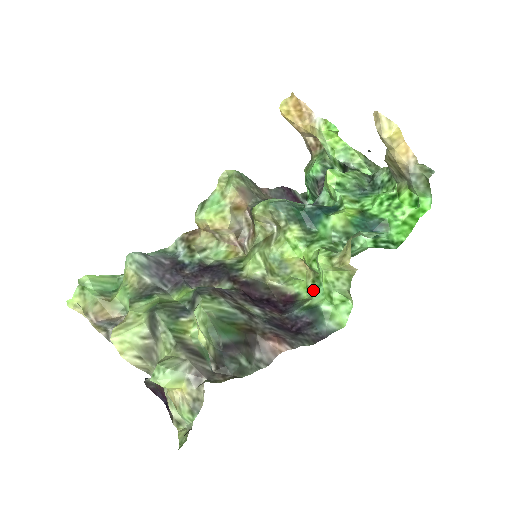
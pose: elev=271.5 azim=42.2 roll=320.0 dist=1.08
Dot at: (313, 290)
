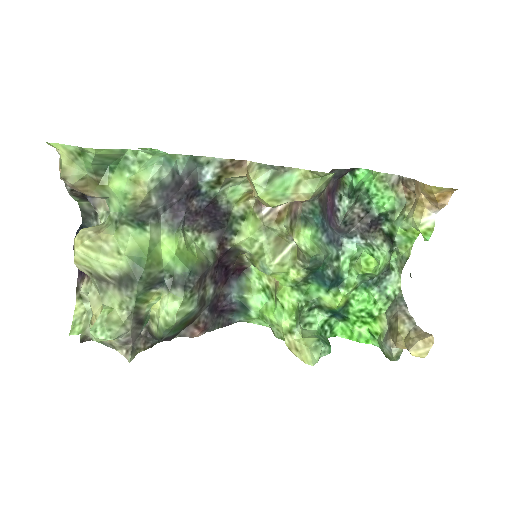
Dot at: (261, 286)
